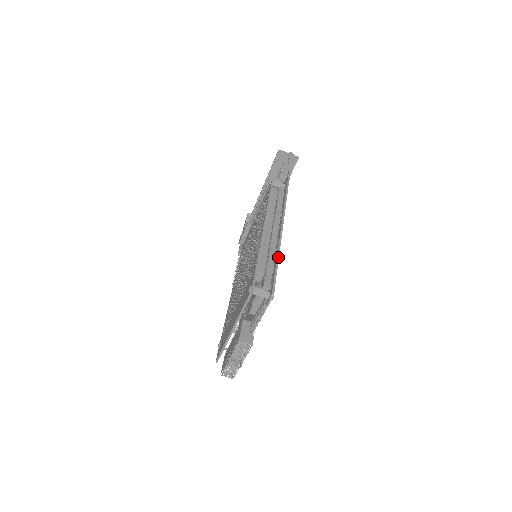
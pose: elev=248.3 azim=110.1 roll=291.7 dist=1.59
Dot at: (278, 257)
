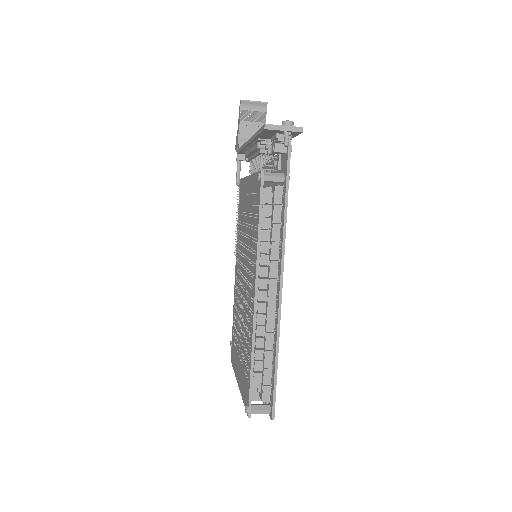
Dot at: (277, 357)
